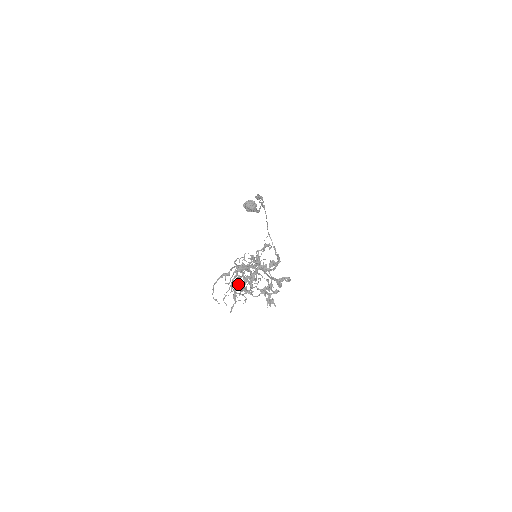
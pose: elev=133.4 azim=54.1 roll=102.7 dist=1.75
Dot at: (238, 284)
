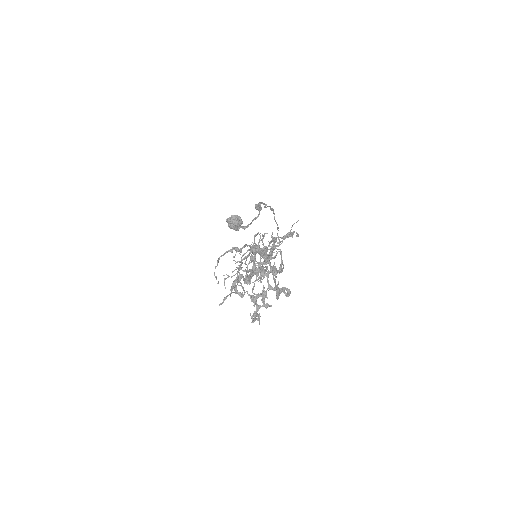
Dot at: (247, 267)
